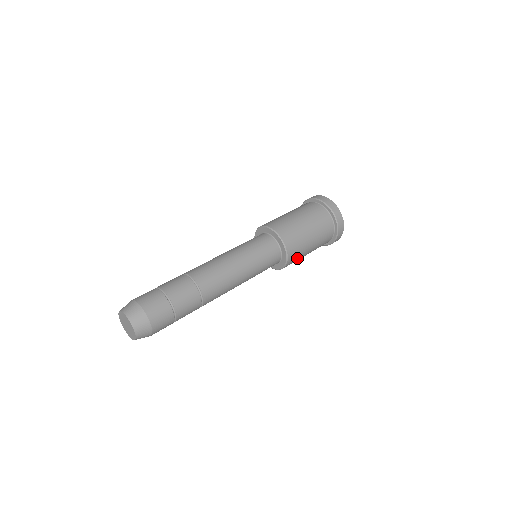
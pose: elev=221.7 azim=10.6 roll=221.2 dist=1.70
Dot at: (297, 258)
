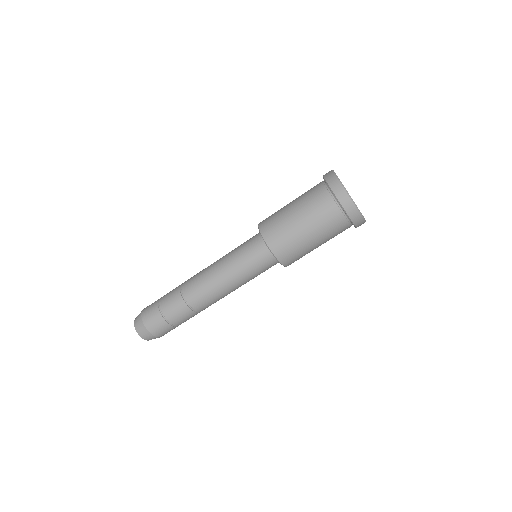
Dot at: (294, 251)
